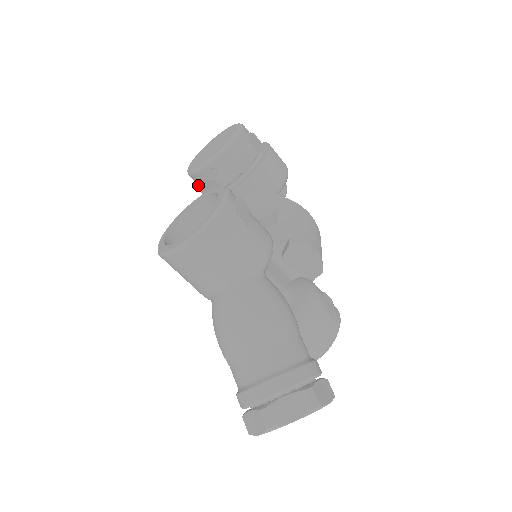
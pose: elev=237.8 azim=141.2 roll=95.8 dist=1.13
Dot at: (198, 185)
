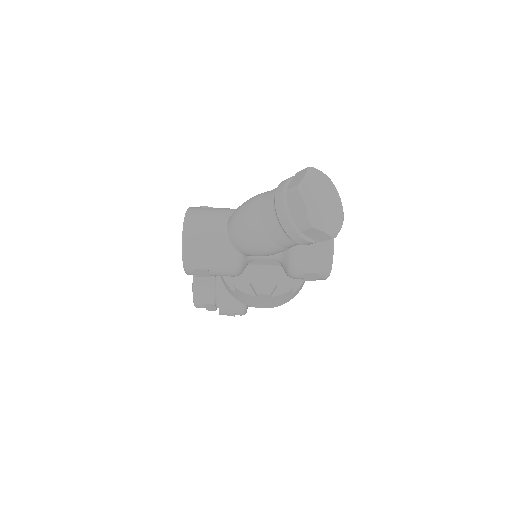
Dot at: (204, 296)
